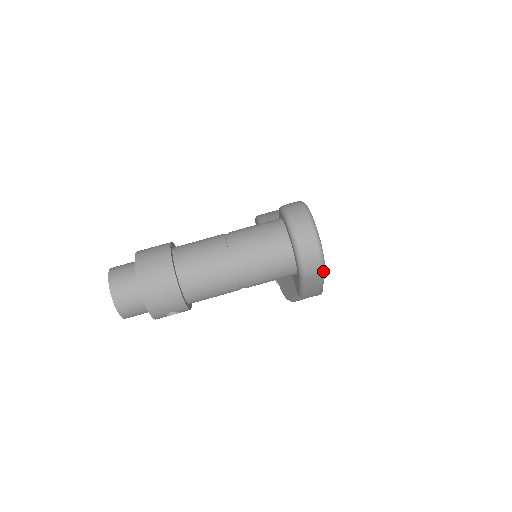
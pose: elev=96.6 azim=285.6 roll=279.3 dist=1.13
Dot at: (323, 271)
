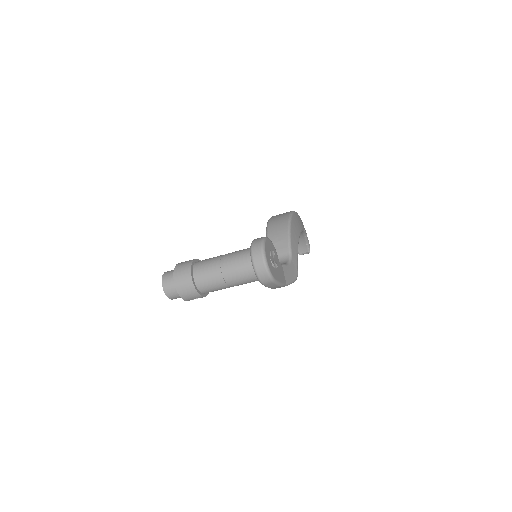
Dot at: (273, 281)
